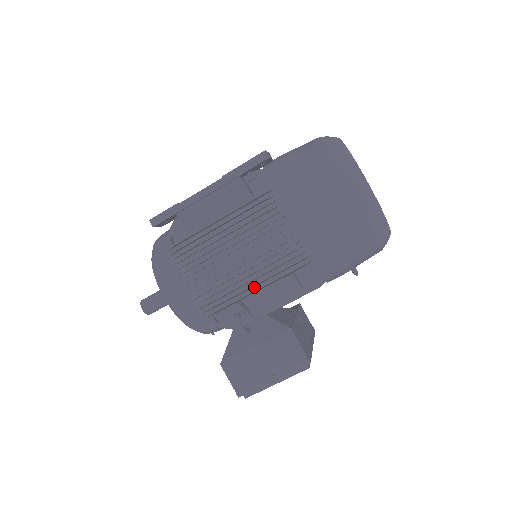
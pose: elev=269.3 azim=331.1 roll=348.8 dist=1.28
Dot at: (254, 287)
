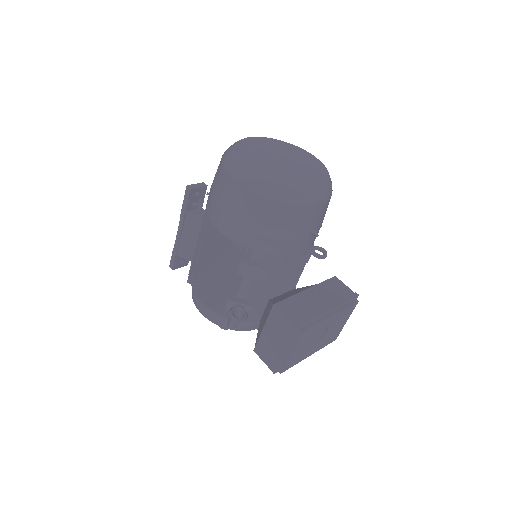
Dot at: occluded
